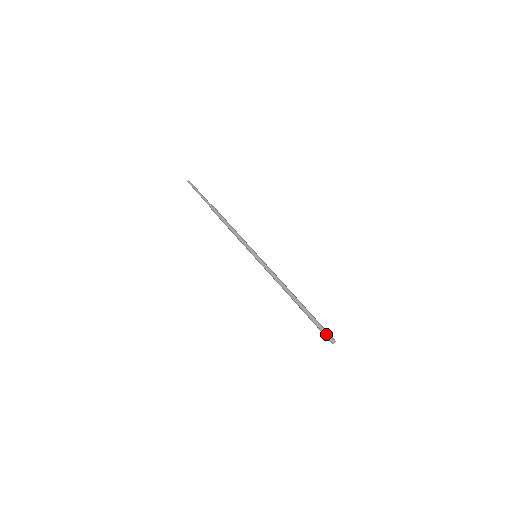
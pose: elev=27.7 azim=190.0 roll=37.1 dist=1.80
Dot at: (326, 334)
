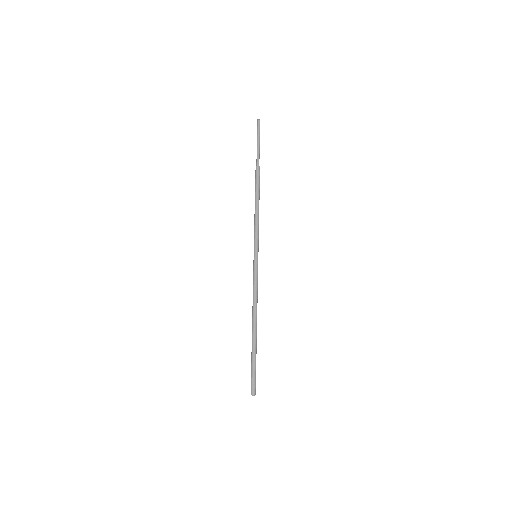
Dot at: (254, 383)
